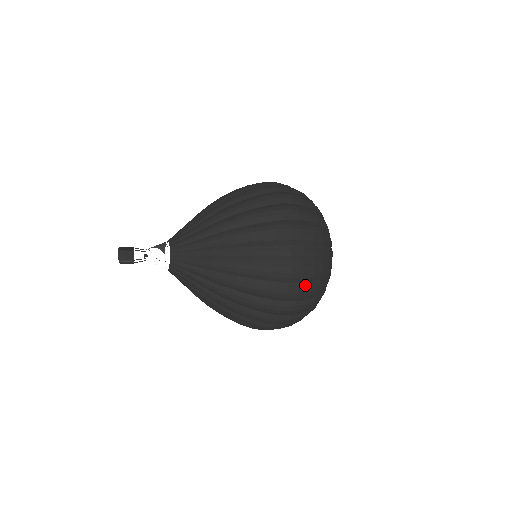
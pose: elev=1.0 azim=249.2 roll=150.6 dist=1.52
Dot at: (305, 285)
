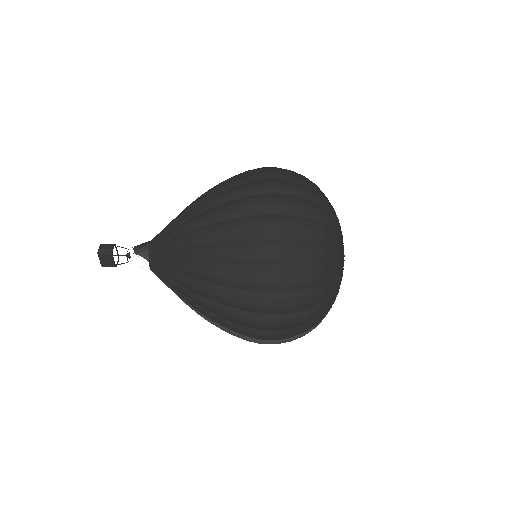
Dot at: (285, 196)
